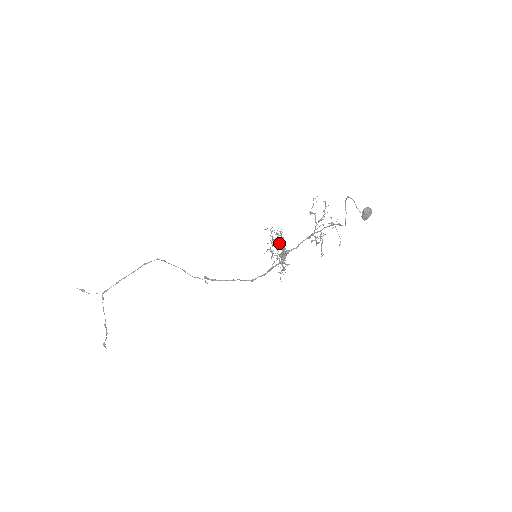
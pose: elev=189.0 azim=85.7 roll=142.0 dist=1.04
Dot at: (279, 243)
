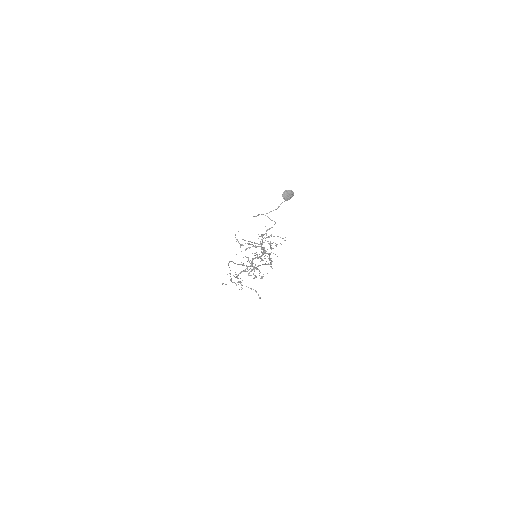
Dot at: (242, 271)
